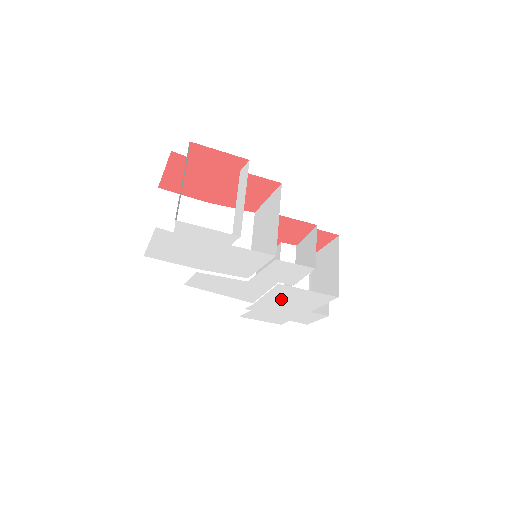
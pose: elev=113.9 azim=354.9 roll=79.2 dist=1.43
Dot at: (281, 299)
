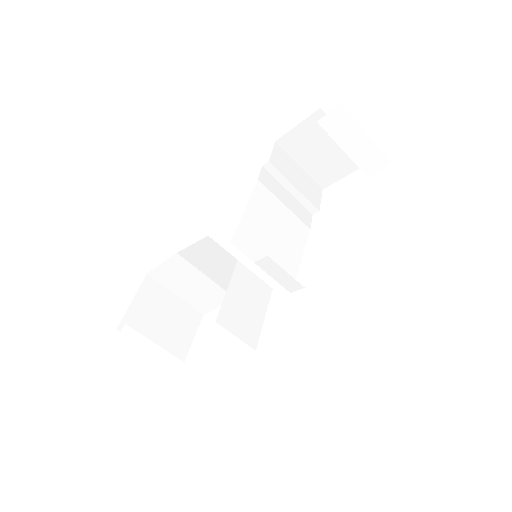
Dot at: occluded
